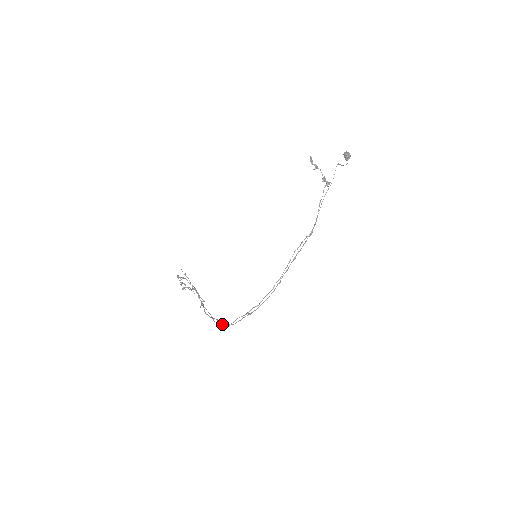
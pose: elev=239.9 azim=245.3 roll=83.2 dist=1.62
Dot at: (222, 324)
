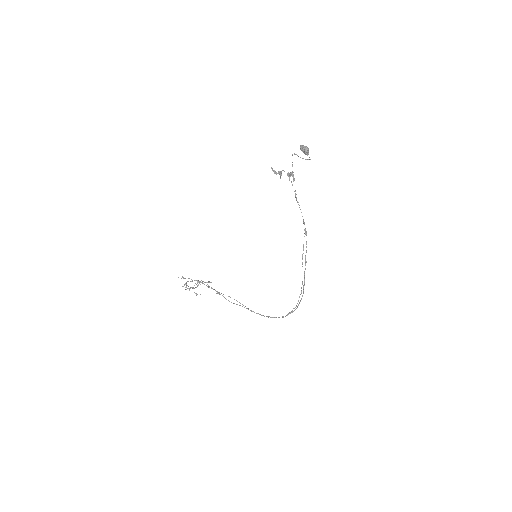
Dot at: occluded
